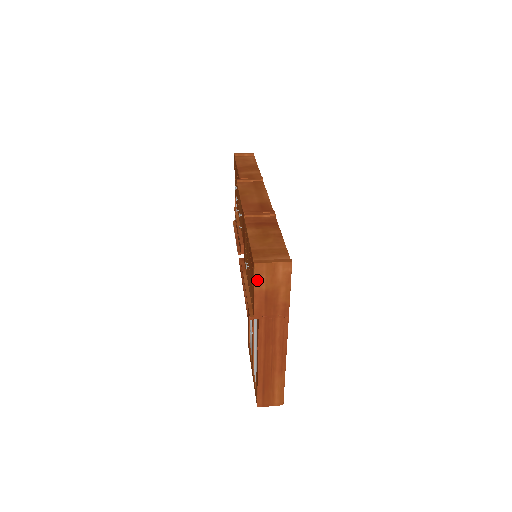
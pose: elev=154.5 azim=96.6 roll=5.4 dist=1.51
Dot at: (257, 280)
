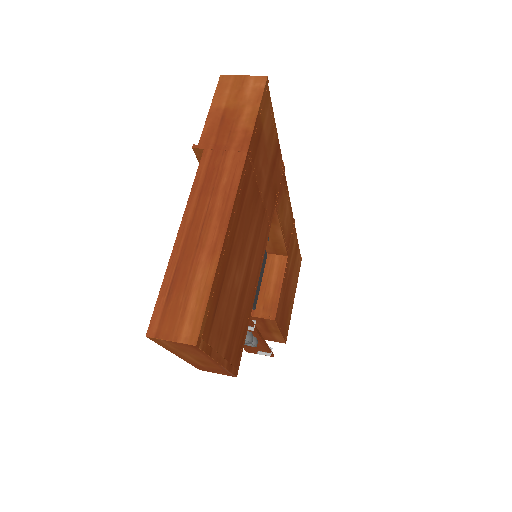
Dot at: (218, 95)
